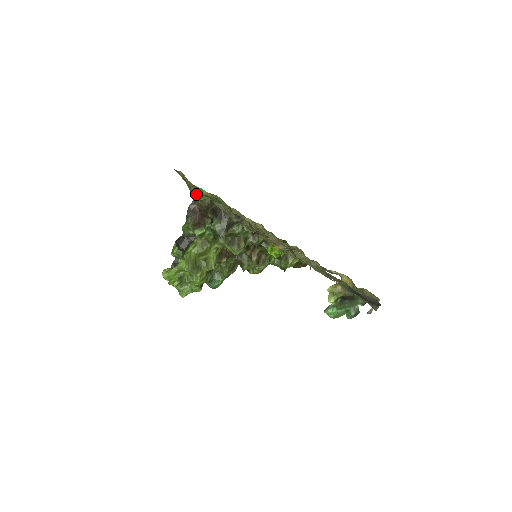
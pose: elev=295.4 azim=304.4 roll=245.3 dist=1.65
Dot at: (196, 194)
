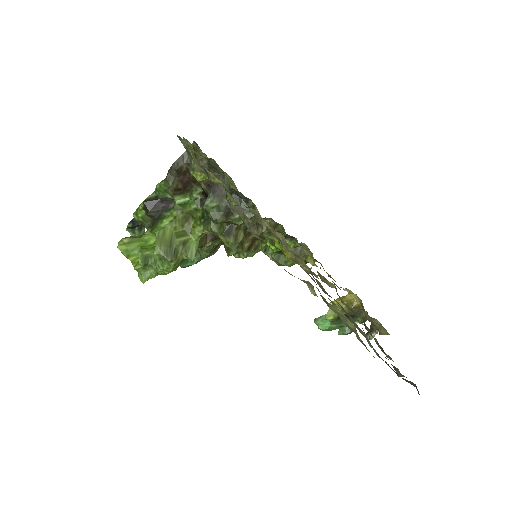
Dot at: (199, 173)
